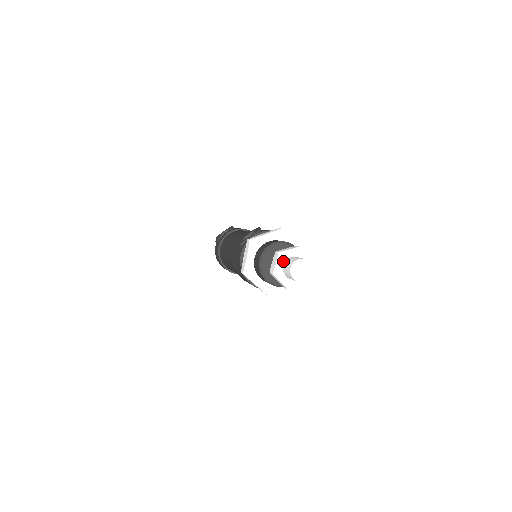
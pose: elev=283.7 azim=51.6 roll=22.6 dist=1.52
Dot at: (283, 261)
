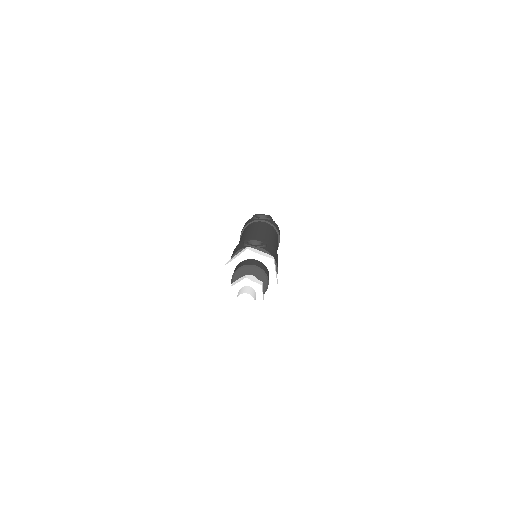
Dot at: (244, 285)
